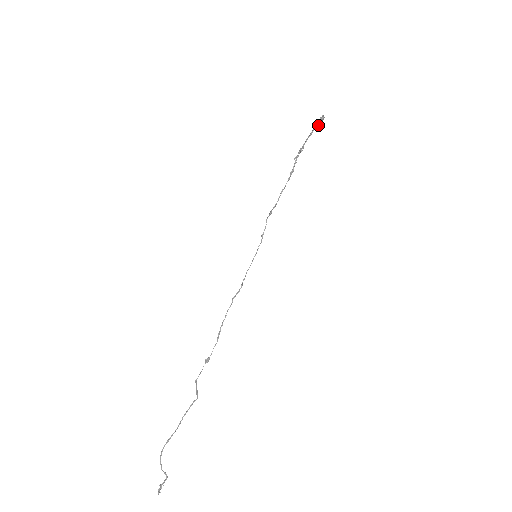
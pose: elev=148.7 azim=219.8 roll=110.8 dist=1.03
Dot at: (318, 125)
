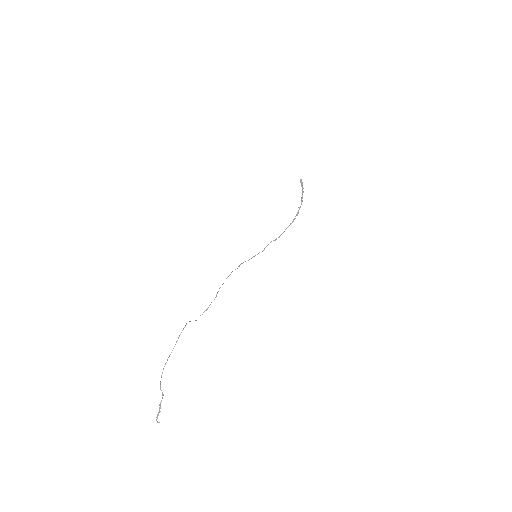
Dot at: (301, 186)
